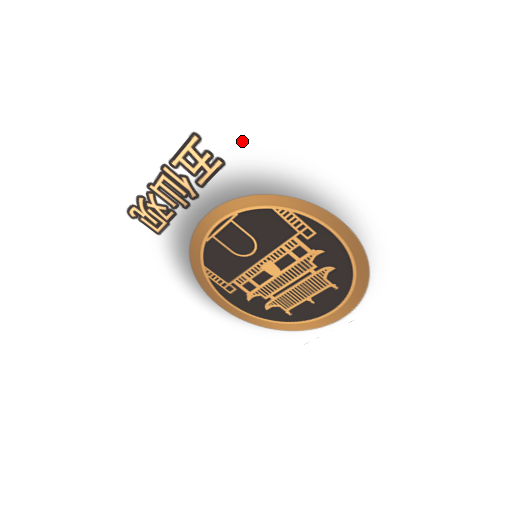
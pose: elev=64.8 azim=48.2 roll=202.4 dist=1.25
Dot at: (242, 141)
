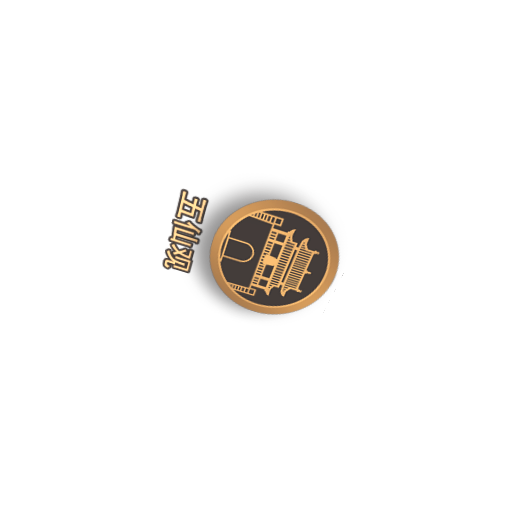
Dot at: (211, 181)
